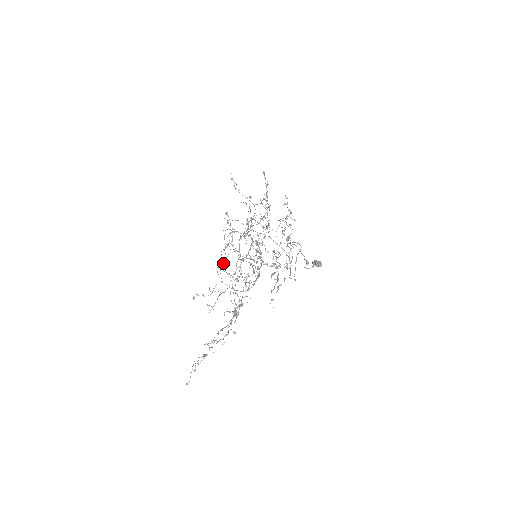
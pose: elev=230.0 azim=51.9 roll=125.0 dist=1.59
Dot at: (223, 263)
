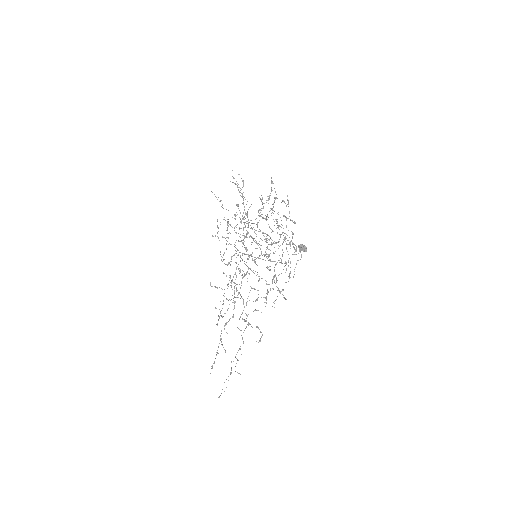
Dot at: occluded
